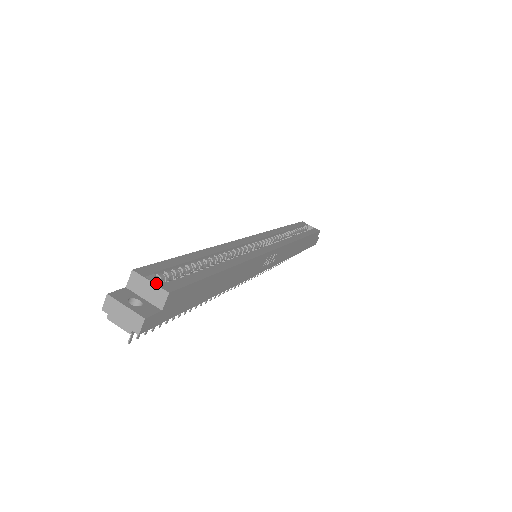
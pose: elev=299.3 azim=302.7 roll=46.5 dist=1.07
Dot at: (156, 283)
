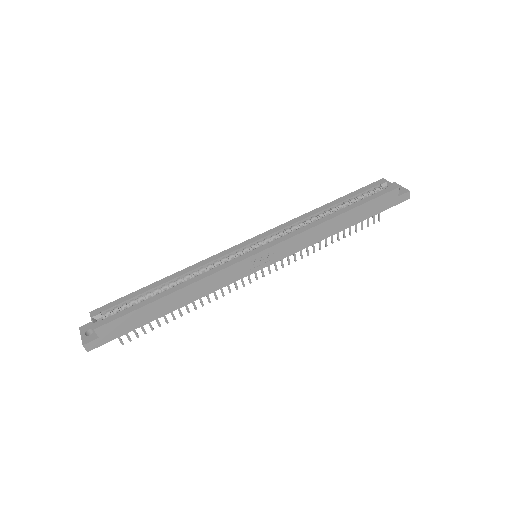
Dot at: (104, 318)
